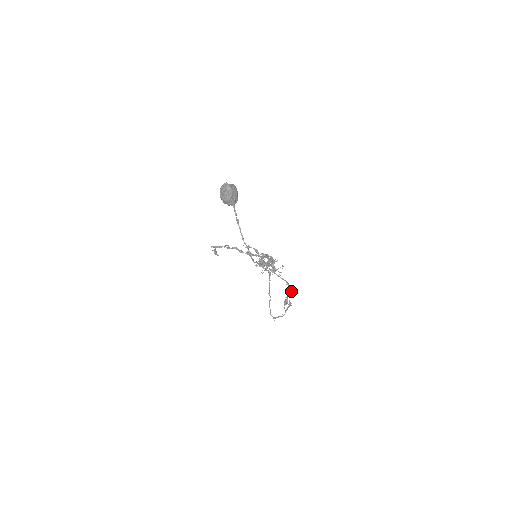
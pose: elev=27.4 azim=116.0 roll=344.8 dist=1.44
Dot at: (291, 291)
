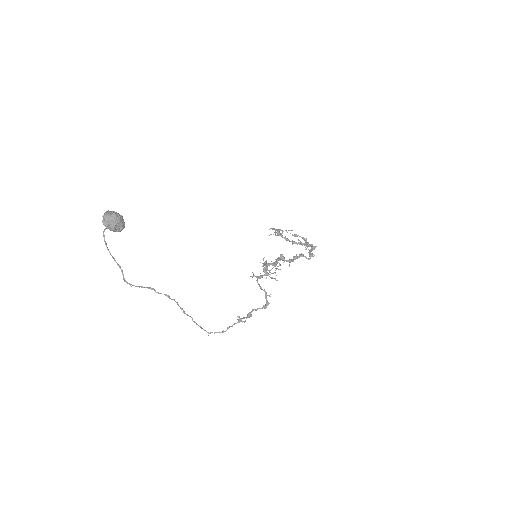
Dot at: (266, 303)
